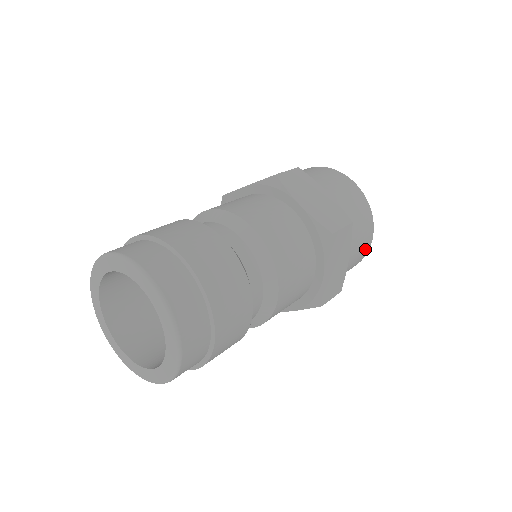
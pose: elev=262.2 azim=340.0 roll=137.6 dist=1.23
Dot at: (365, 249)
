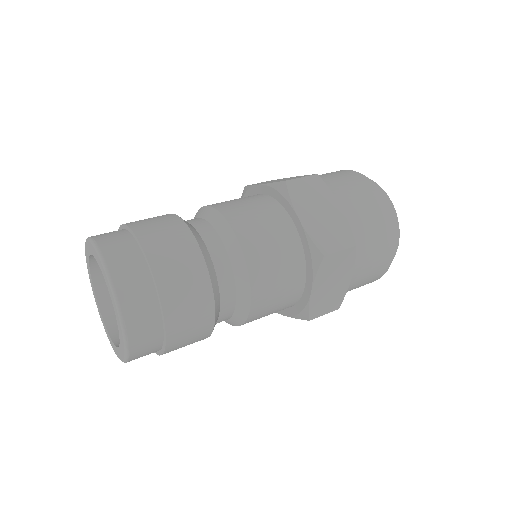
Dot at: (380, 209)
